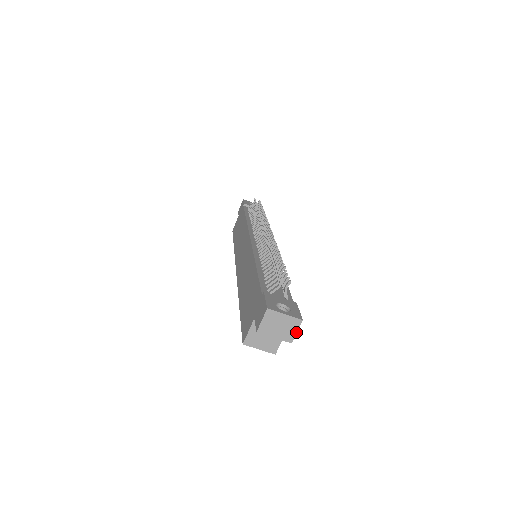
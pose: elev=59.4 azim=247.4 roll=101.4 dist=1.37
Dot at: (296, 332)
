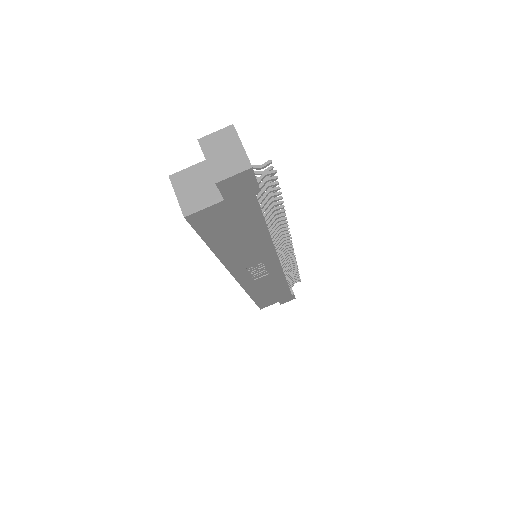
Dot at: (233, 175)
